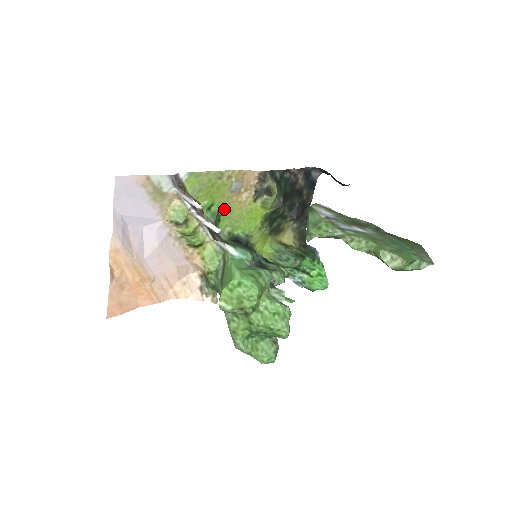
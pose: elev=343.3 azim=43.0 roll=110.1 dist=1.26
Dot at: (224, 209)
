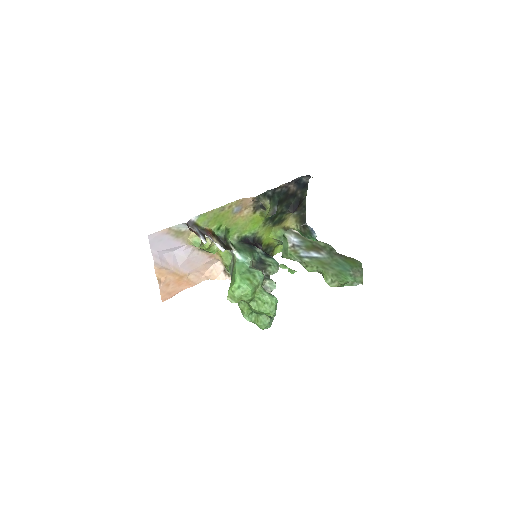
Dot at: (231, 225)
